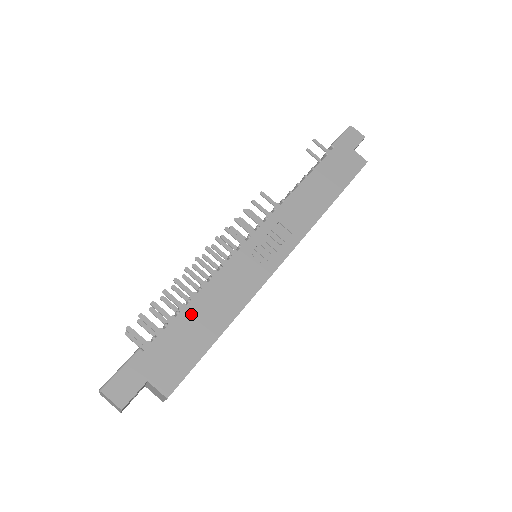
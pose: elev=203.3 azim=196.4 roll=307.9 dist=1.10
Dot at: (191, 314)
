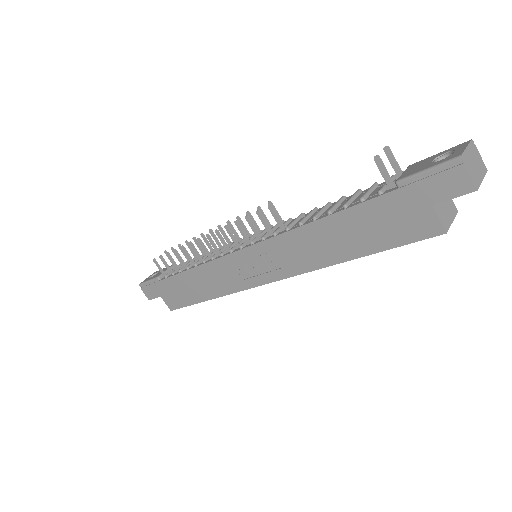
Dot at: (186, 278)
